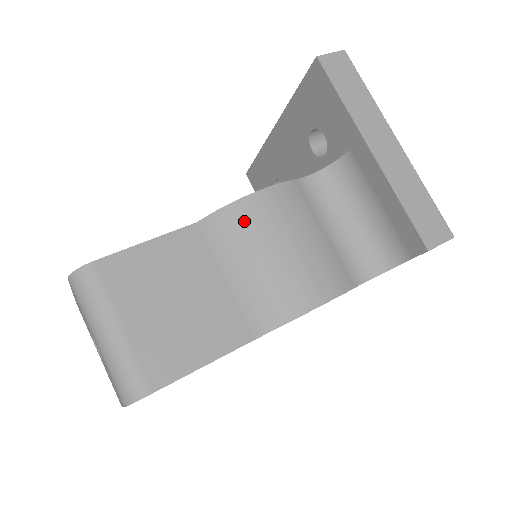
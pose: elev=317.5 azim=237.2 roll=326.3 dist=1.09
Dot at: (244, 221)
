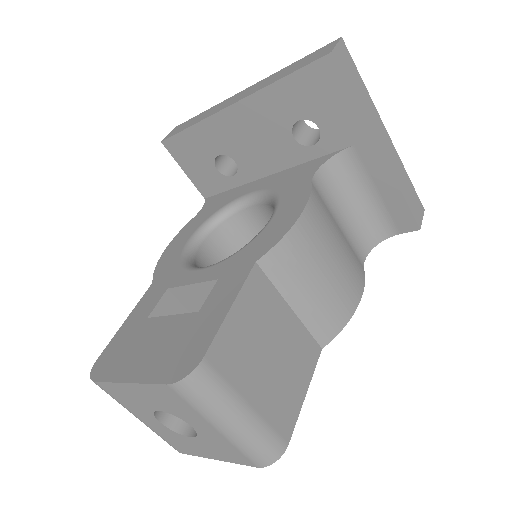
Dot at: (300, 248)
